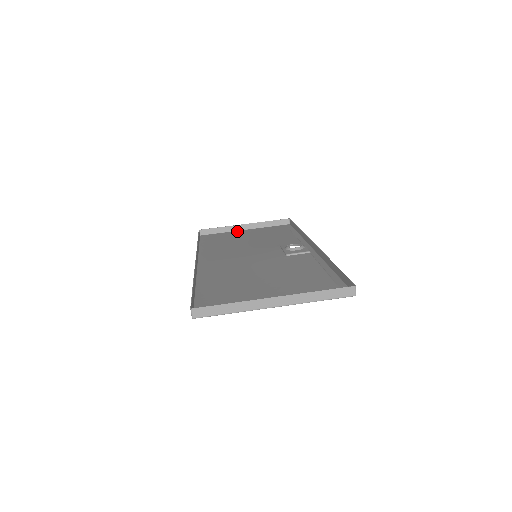
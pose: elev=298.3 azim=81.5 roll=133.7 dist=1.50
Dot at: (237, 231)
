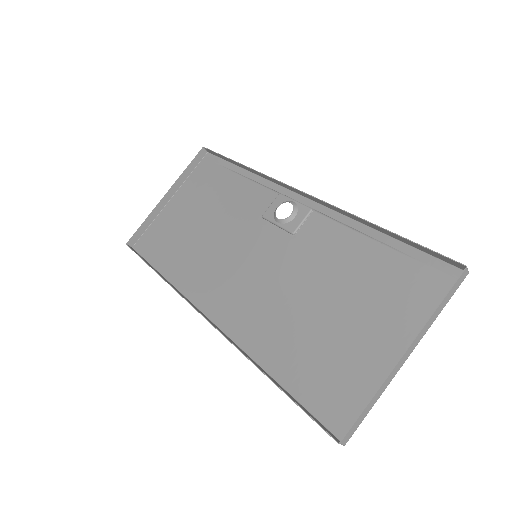
Dot at: (165, 209)
